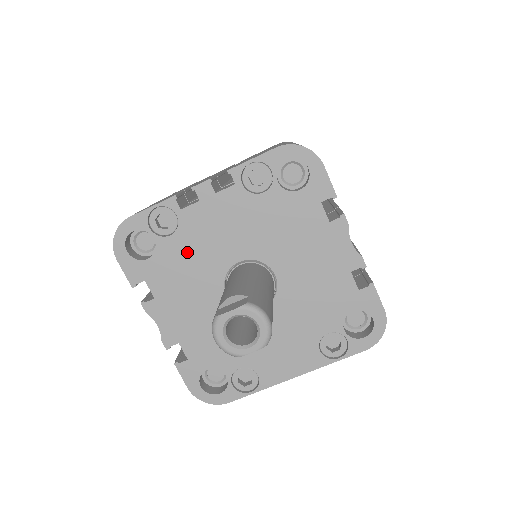
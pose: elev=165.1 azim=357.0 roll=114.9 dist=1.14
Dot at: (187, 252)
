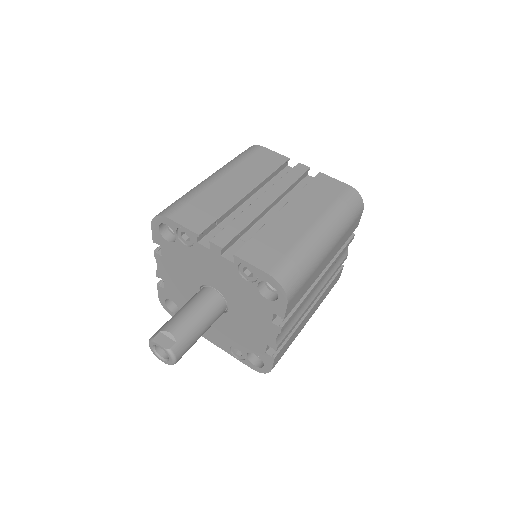
Dot at: (190, 259)
